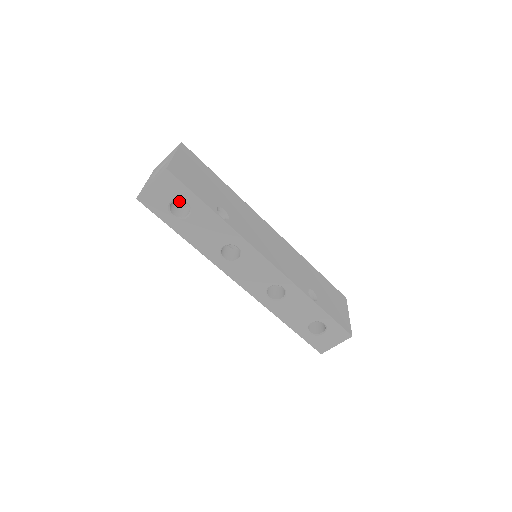
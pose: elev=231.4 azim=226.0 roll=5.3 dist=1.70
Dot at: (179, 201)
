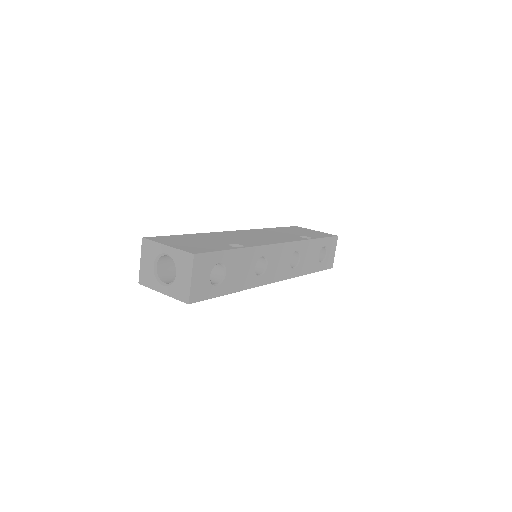
Dot at: occluded
